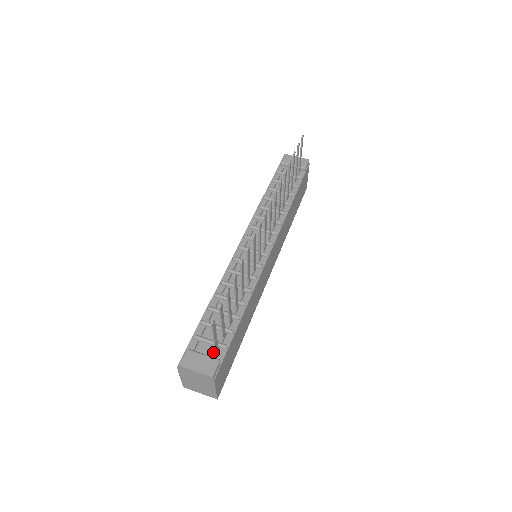
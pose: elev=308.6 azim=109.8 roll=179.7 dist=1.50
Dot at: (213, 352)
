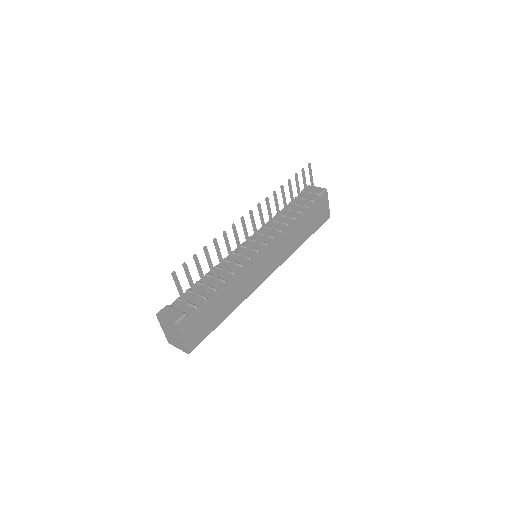
Dot at: (186, 310)
